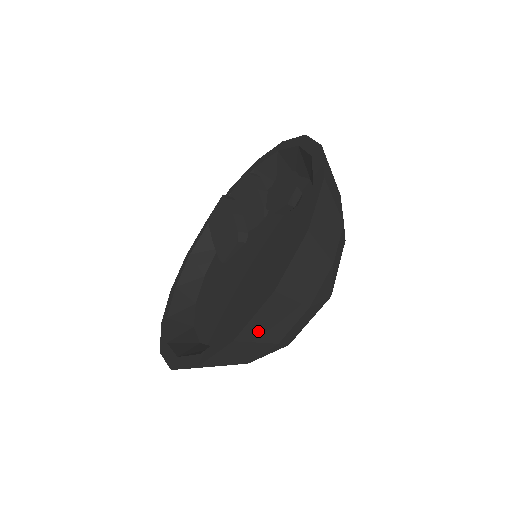
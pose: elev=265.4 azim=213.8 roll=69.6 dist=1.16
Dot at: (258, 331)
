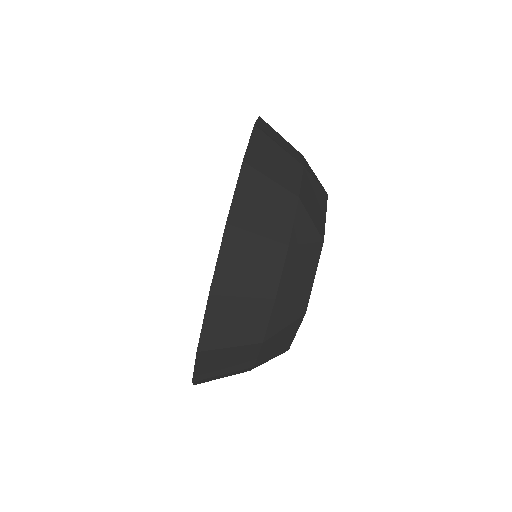
Dot at: (264, 165)
